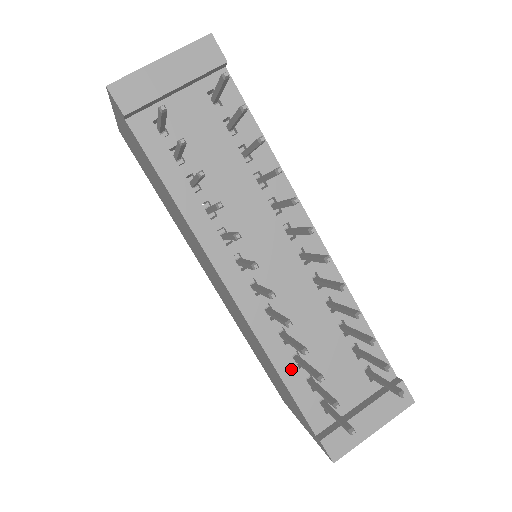
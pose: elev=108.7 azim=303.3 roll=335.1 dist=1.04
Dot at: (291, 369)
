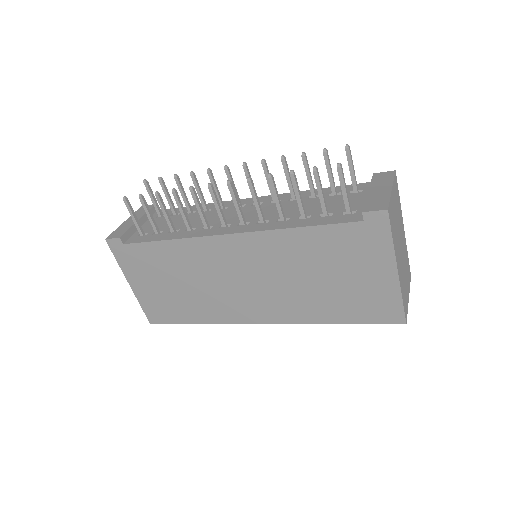
Dot at: (305, 222)
